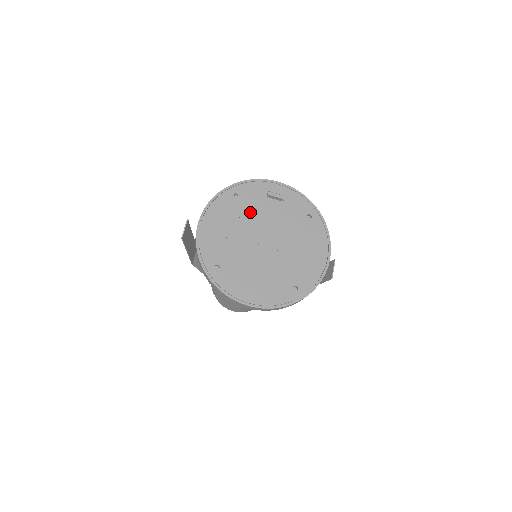
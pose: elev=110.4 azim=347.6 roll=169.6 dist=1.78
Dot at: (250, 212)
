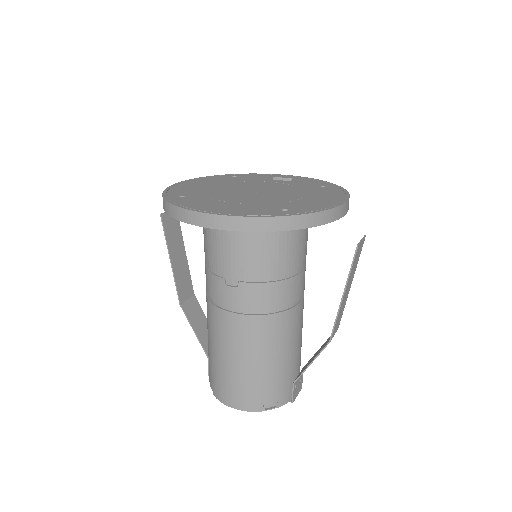
Dot at: (246, 182)
